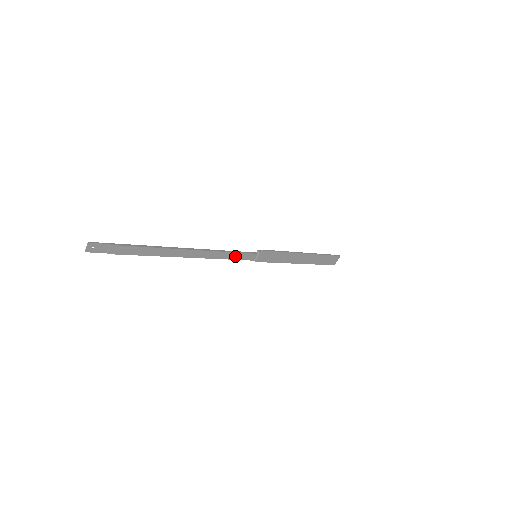
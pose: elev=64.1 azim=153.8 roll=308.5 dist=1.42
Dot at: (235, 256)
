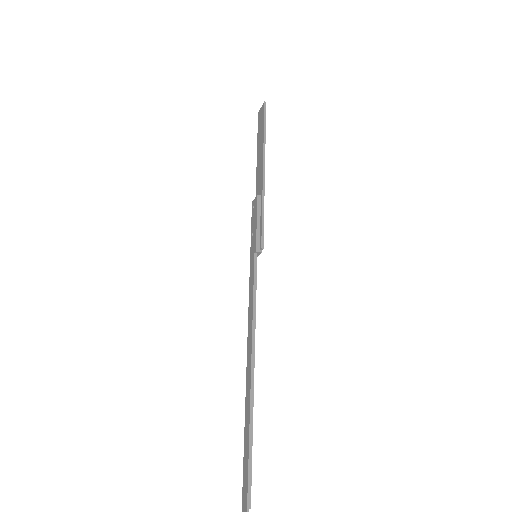
Dot at: (253, 292)
